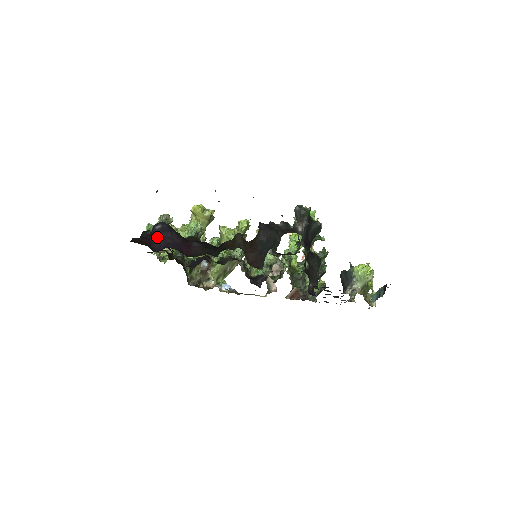
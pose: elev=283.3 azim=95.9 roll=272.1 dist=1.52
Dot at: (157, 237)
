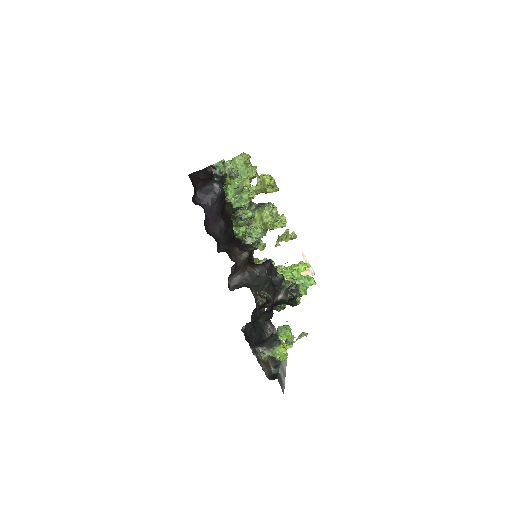
Dot at: (207, 191)
